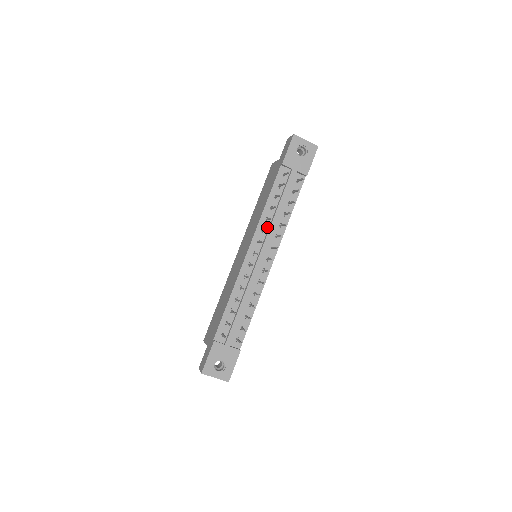
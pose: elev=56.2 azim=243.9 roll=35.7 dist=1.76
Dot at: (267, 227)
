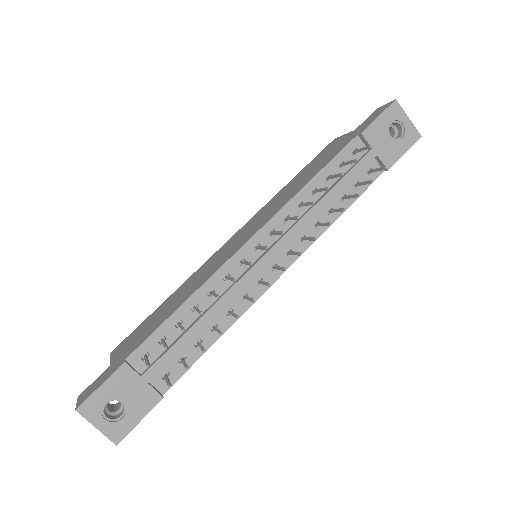
Dot at: occluded
